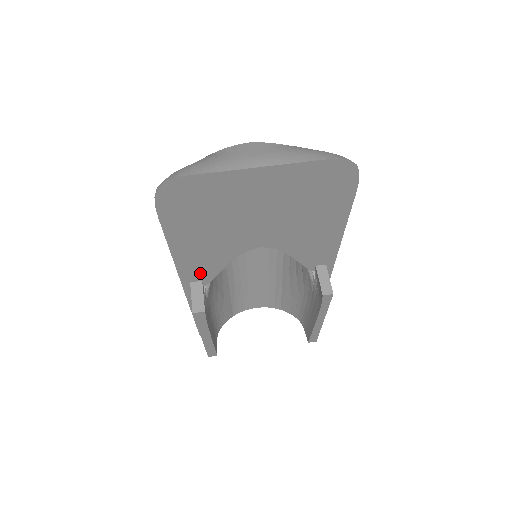
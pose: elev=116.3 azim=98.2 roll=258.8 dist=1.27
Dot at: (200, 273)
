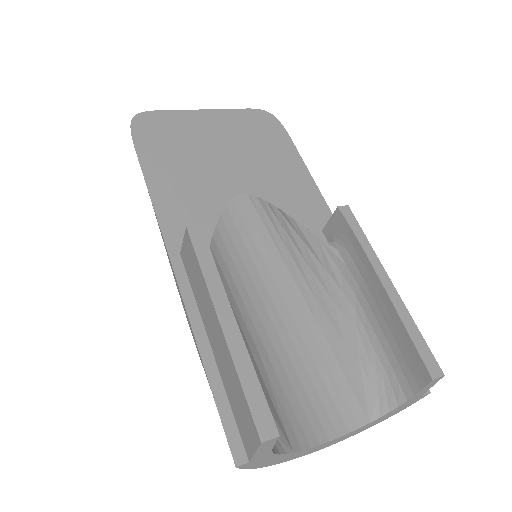
Dot at: occluded
